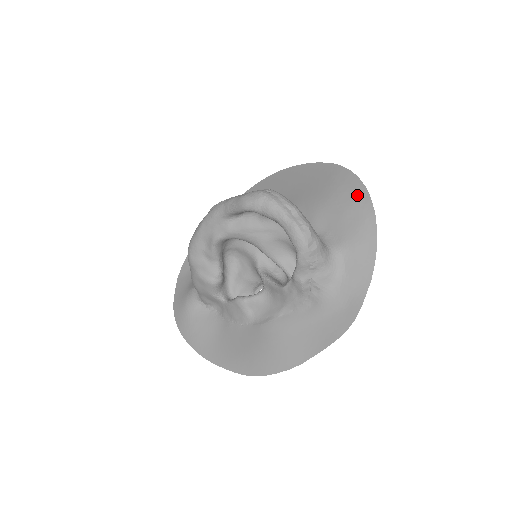
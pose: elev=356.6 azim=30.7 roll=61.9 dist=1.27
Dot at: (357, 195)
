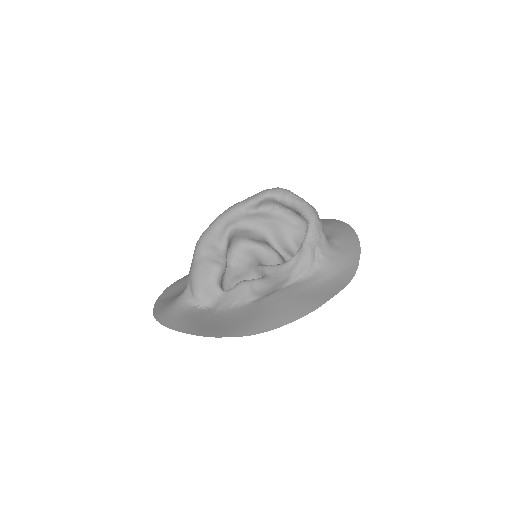
Dot at: (333, 221)
